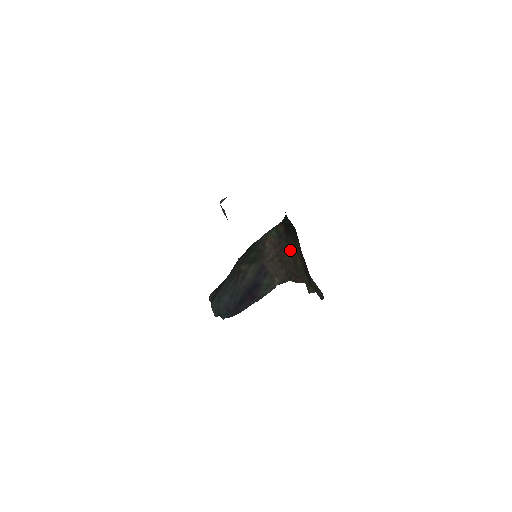
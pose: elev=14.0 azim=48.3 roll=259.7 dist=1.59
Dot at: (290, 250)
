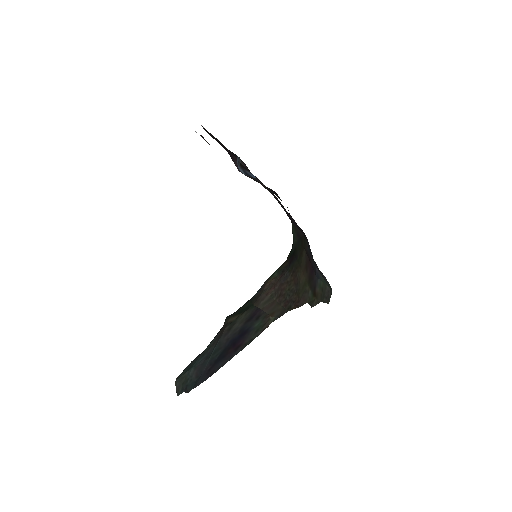
Dot at: (293, 276)
